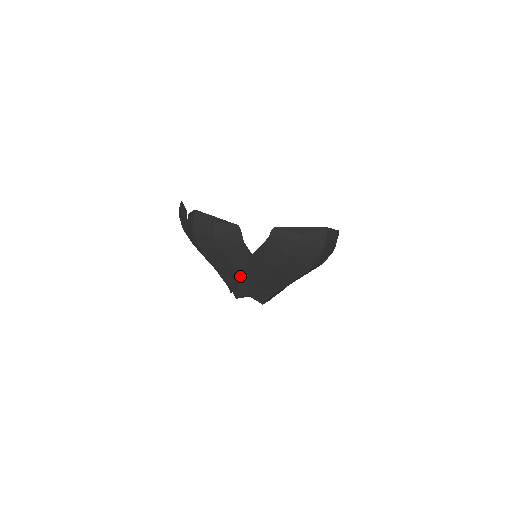
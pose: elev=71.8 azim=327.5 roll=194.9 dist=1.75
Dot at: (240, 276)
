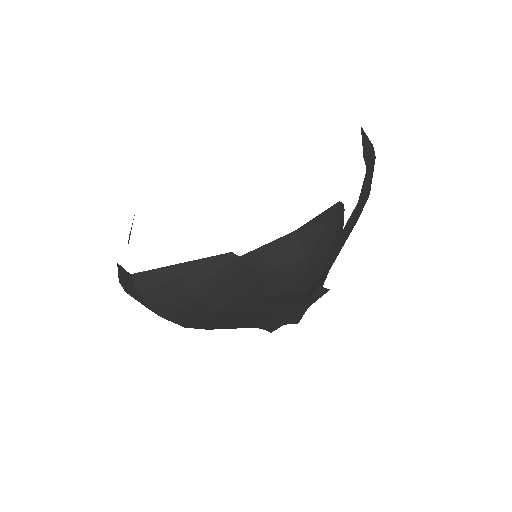
Dot at: occluded
